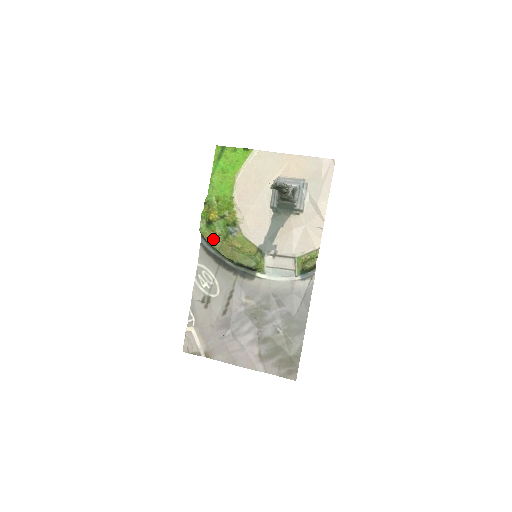
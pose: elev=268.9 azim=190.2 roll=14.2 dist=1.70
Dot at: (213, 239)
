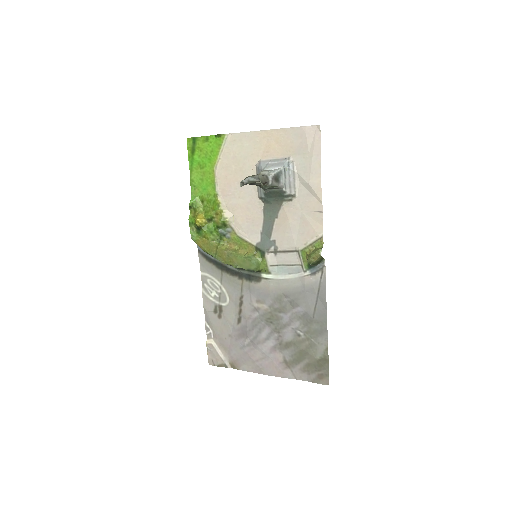
Dot at: (207, 246)
